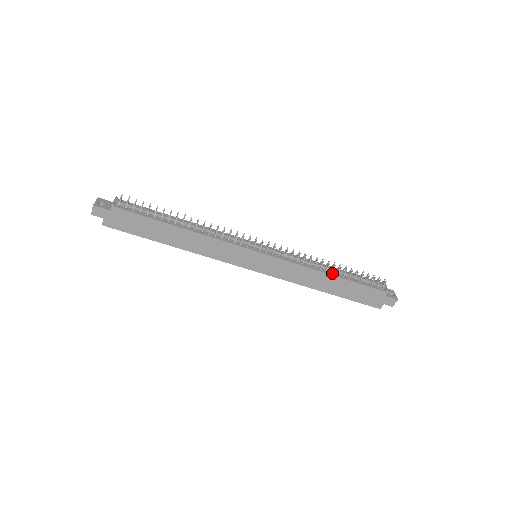
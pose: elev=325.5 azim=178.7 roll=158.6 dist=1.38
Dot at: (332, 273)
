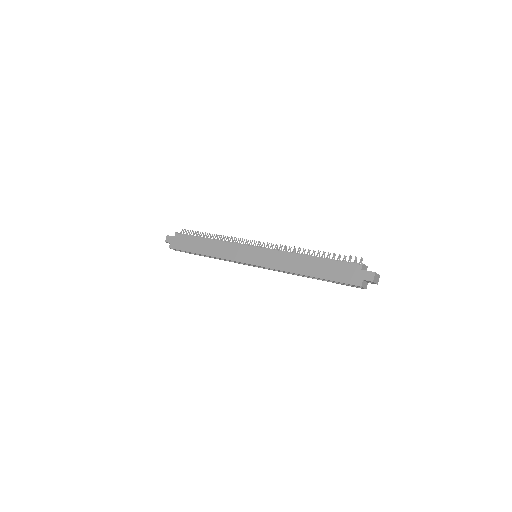
Dot at: (311, 256)
